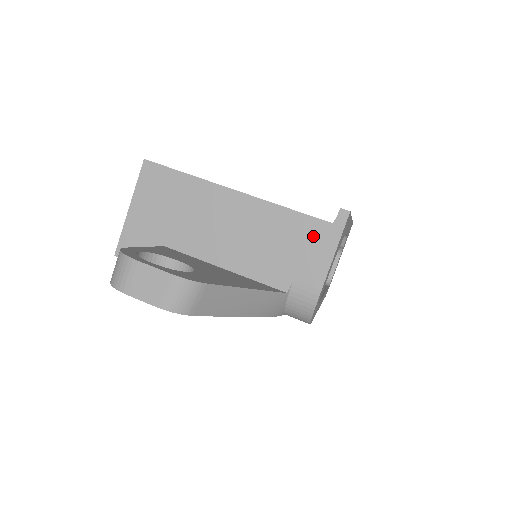
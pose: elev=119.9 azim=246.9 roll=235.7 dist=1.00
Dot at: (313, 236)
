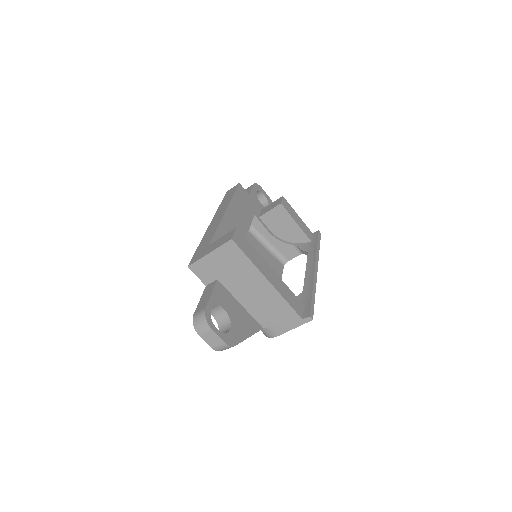
Dot at: (290, 318)
